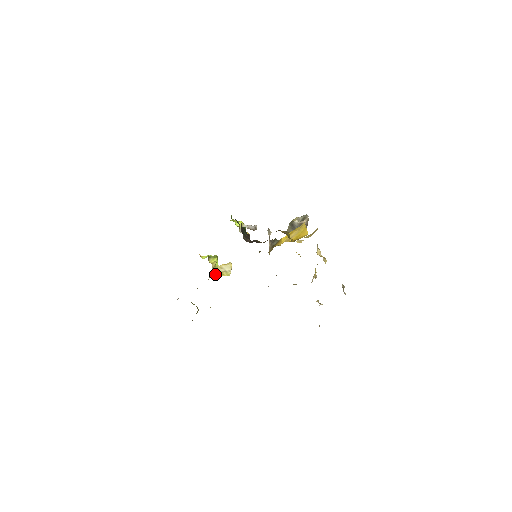
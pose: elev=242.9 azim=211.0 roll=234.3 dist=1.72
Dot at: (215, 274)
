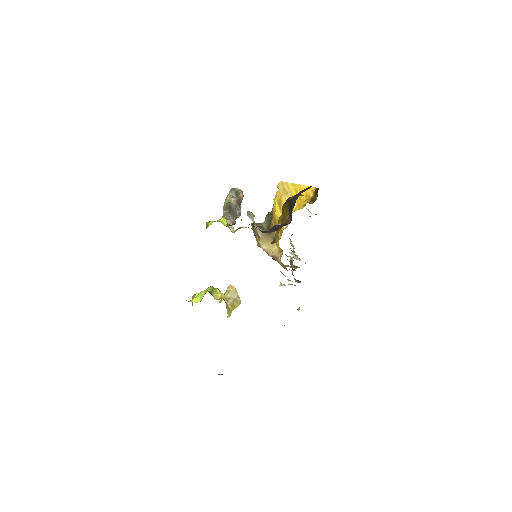
Dot at: (228, 312)
